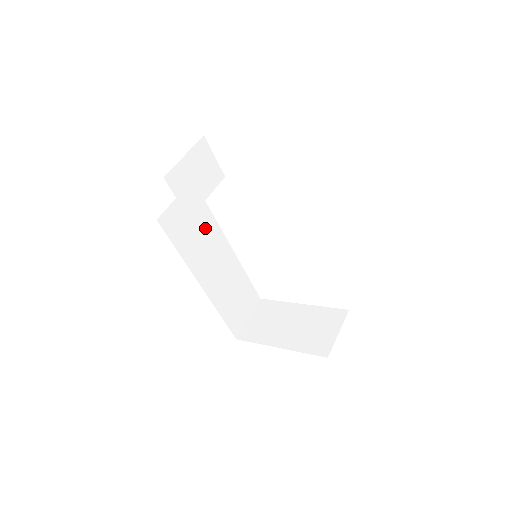
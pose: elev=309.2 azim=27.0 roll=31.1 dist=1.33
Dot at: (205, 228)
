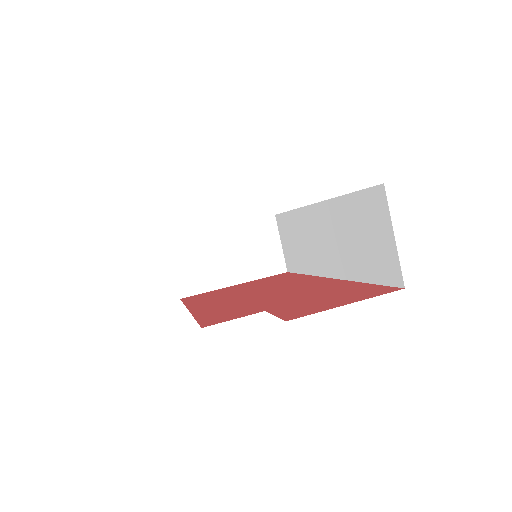
Dot at: occluded
